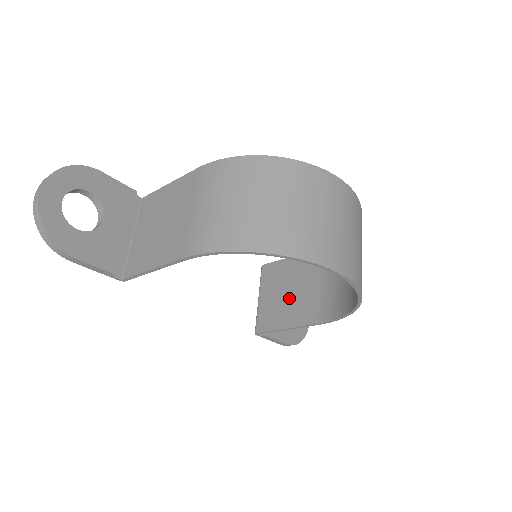
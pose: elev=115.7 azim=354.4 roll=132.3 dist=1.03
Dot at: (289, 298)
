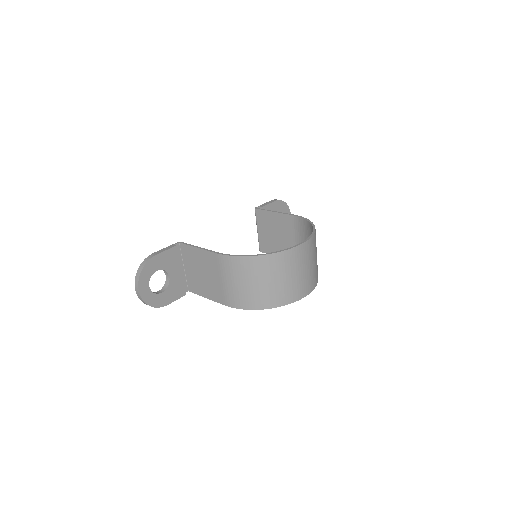
Dot at: (277, 239)
